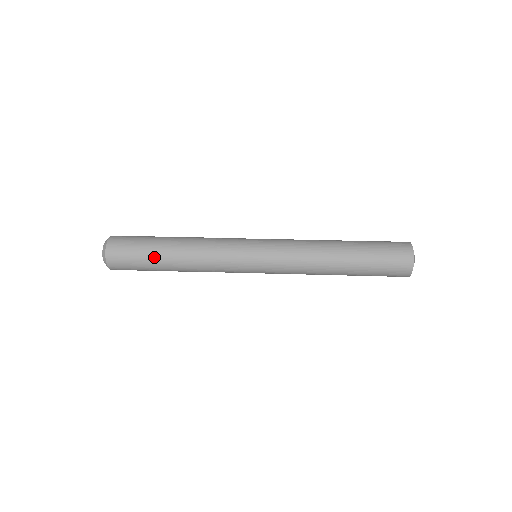
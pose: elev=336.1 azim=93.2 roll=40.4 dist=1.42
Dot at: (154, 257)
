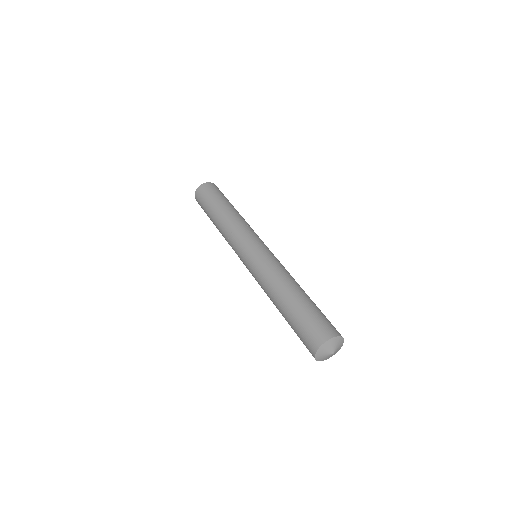
Dot at: (210, 218)
